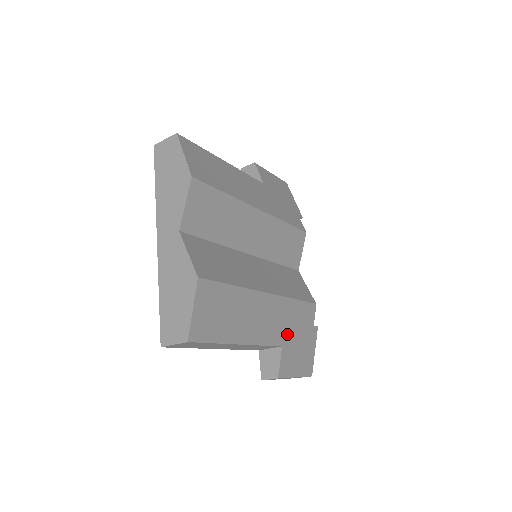
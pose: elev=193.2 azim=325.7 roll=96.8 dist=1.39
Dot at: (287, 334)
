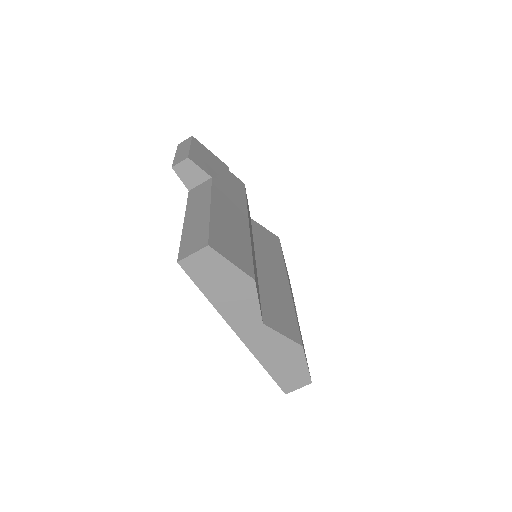
Dot at: occluded
